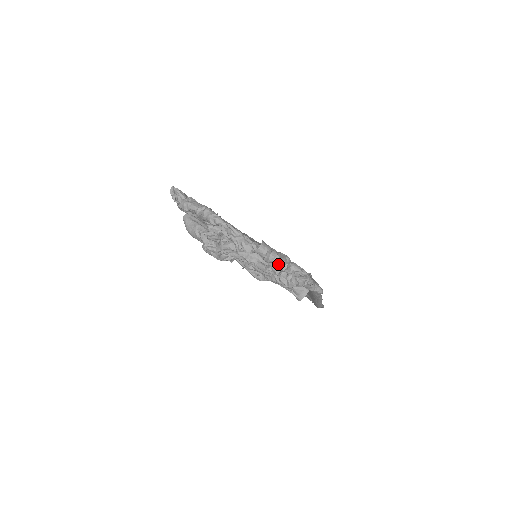
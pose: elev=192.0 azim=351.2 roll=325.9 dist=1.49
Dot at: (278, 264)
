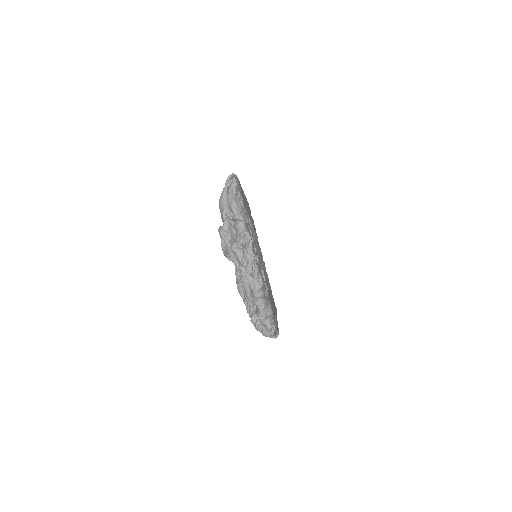
Dot at: (259, 311)
